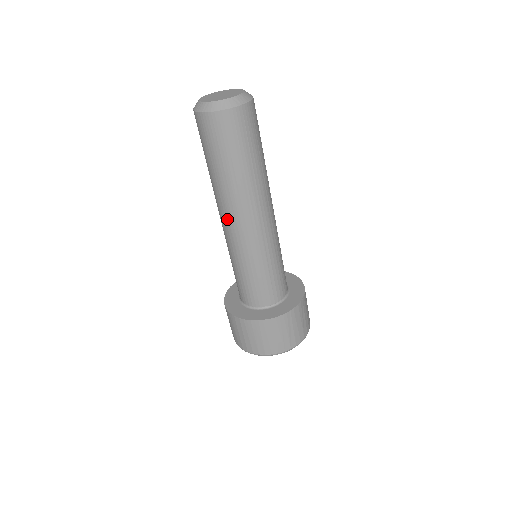
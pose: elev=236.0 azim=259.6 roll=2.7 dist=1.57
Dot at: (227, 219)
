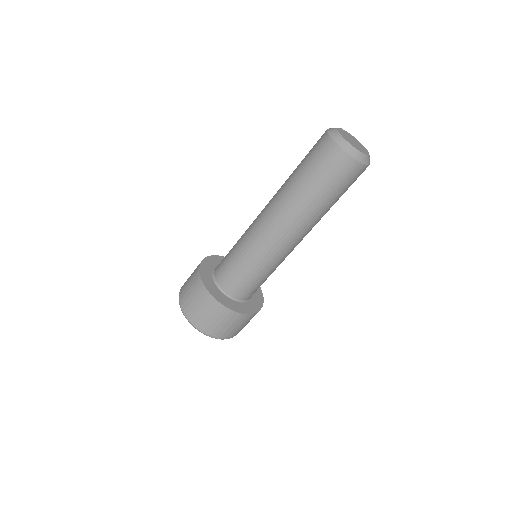
Dot at: (267, 212)
